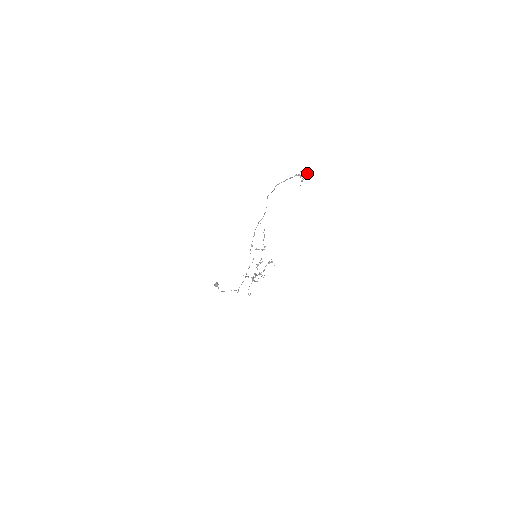
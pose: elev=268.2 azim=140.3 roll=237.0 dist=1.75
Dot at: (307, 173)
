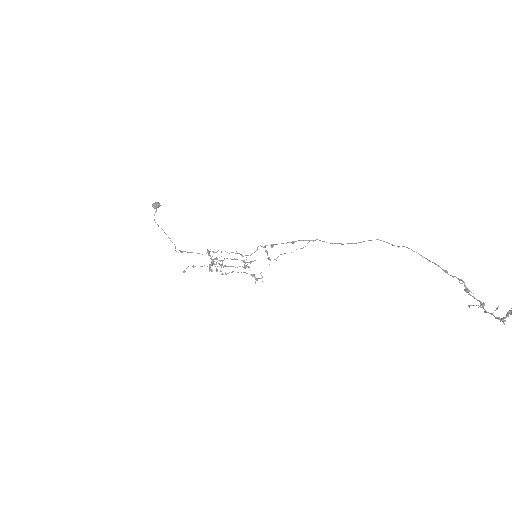
Dot at: (508, 315)
